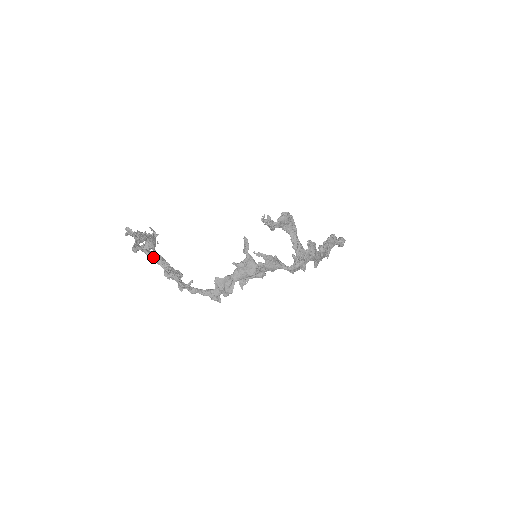
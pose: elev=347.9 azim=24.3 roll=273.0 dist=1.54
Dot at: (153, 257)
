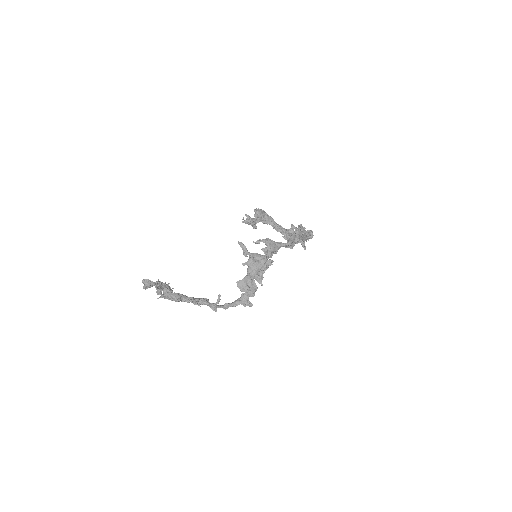
Dot at: (177, 295)
